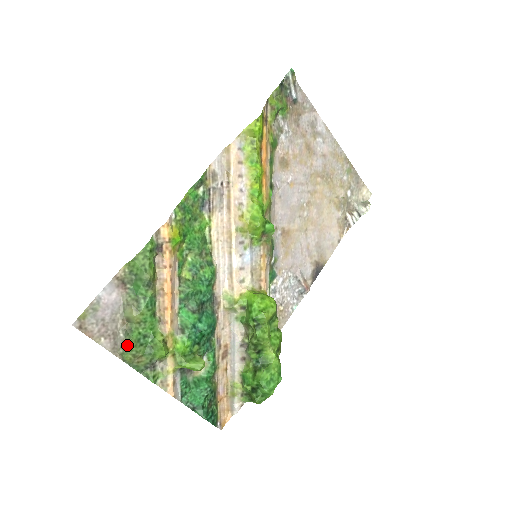
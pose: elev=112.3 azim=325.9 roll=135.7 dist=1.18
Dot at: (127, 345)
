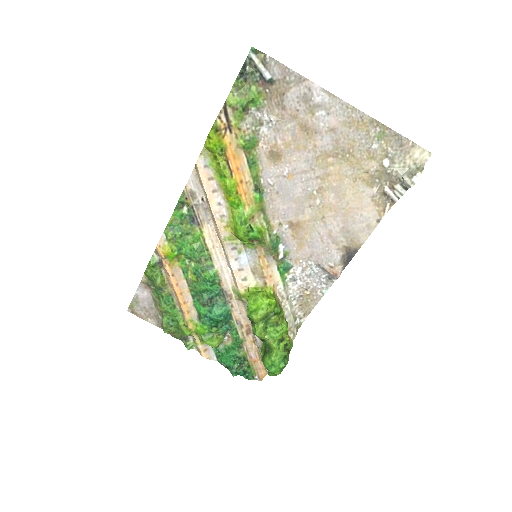
Dot at: (163, 325)
